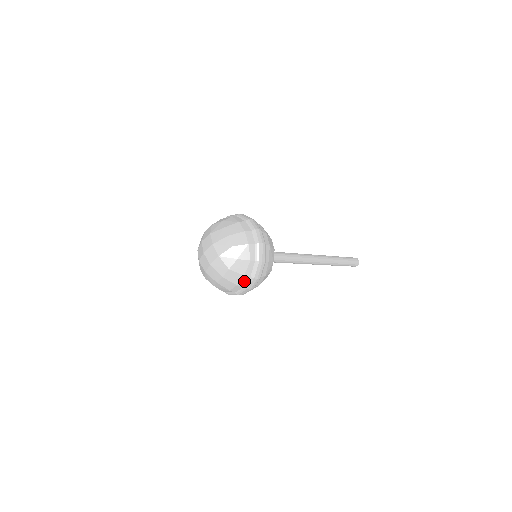
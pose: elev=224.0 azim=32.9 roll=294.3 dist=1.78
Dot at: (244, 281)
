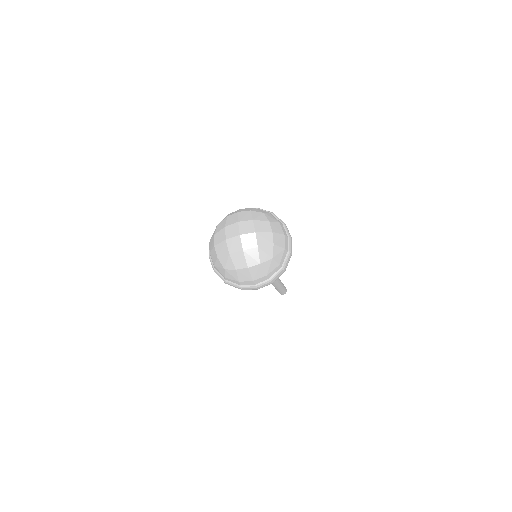
Dot at: (261, 280)
